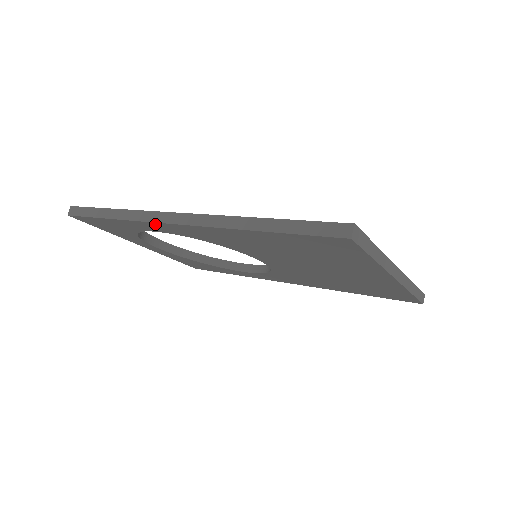
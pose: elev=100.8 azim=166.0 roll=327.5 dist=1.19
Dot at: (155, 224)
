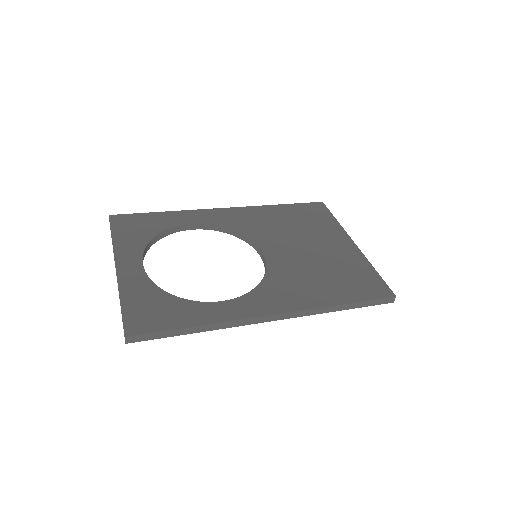
Dot at: occluded
